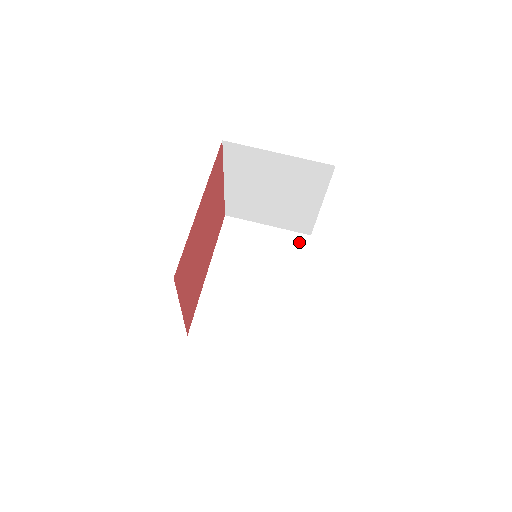
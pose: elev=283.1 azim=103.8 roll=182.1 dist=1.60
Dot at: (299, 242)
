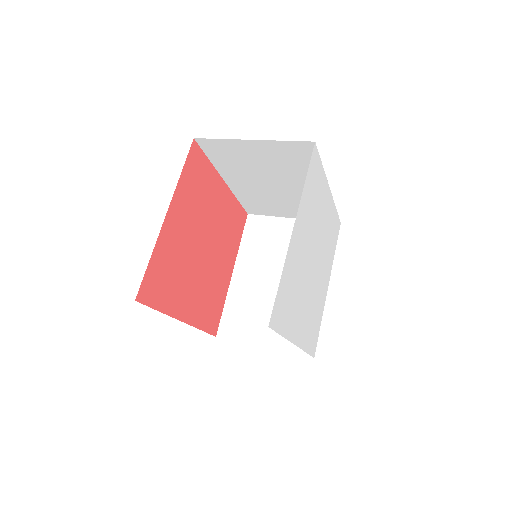
Dot at: occluded
